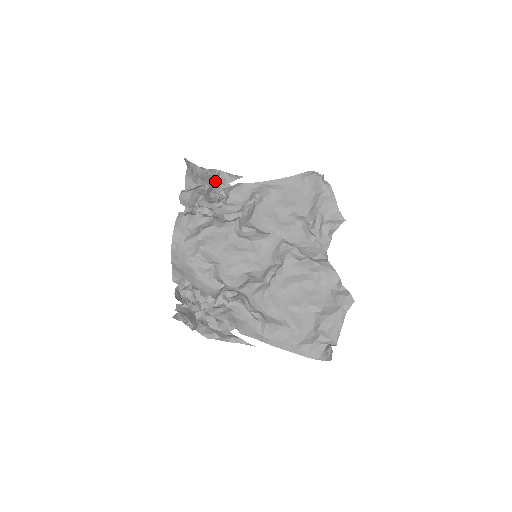
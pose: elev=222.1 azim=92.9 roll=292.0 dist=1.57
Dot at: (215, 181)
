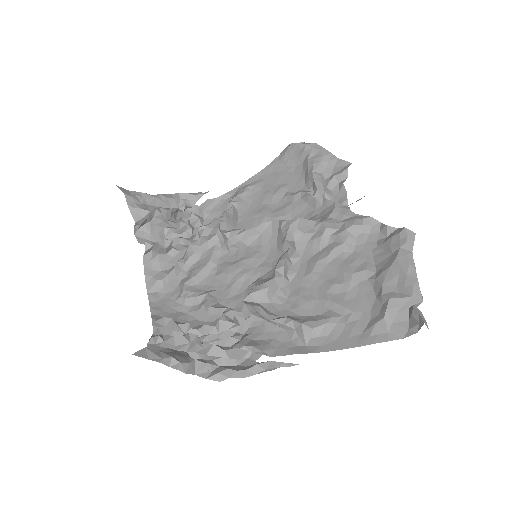
Dot at: (177, 207)
